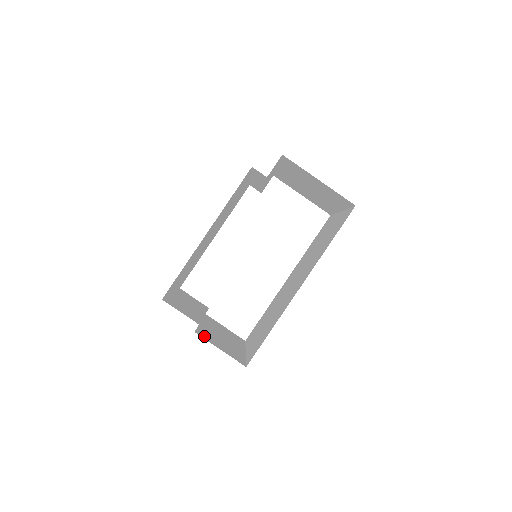
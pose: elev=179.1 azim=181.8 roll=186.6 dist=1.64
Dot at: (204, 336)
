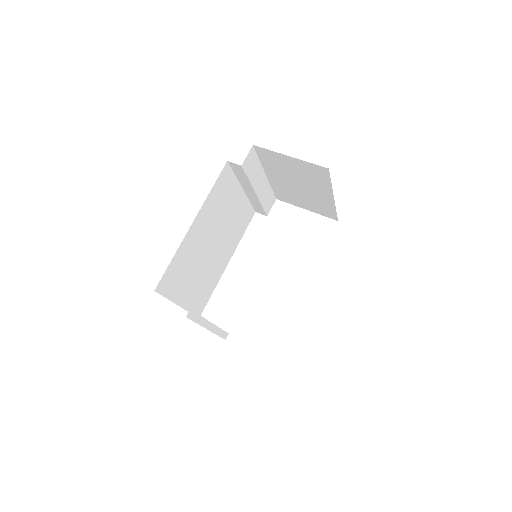
Dot at: occluded
